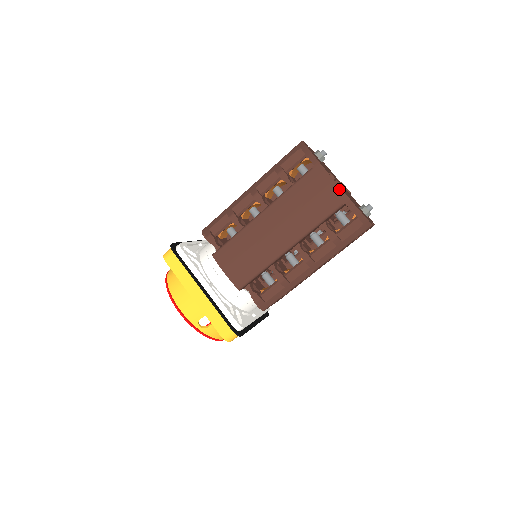
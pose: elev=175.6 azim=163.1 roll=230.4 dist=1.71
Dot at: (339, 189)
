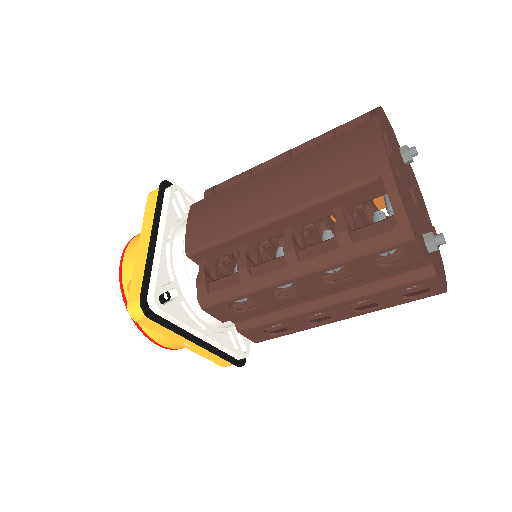
Dot at: (383, 152)
